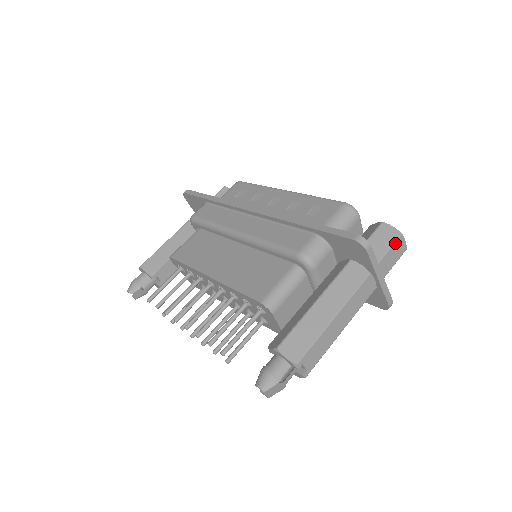
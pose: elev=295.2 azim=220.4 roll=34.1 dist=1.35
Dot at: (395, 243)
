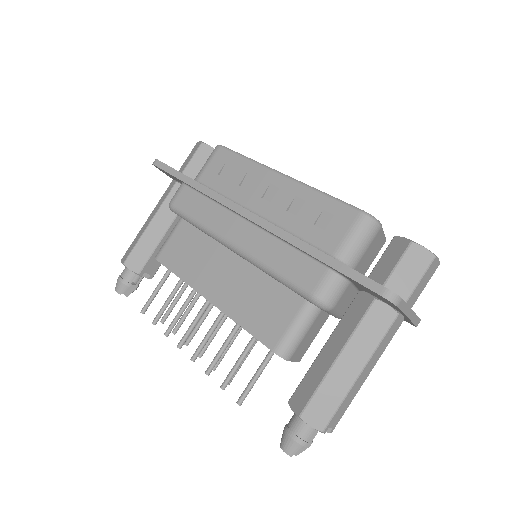
Dot at: (427, 270)
